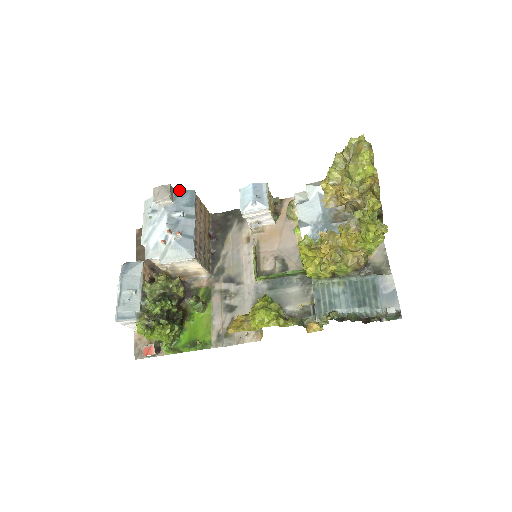
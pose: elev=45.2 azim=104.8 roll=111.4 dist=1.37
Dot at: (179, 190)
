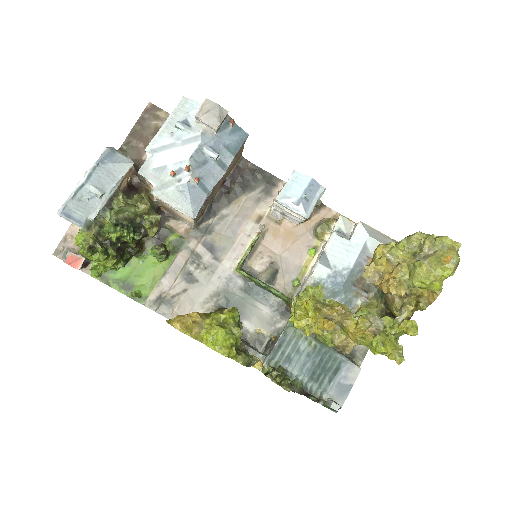
Dot at: (233, 124)
